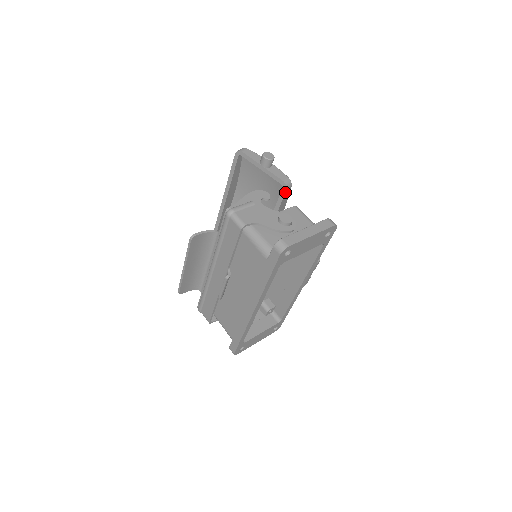
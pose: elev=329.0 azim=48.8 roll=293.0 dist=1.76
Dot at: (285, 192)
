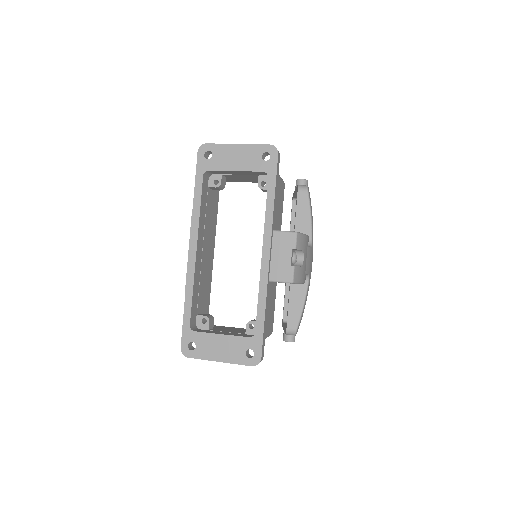
Dot at: (297, 194)
